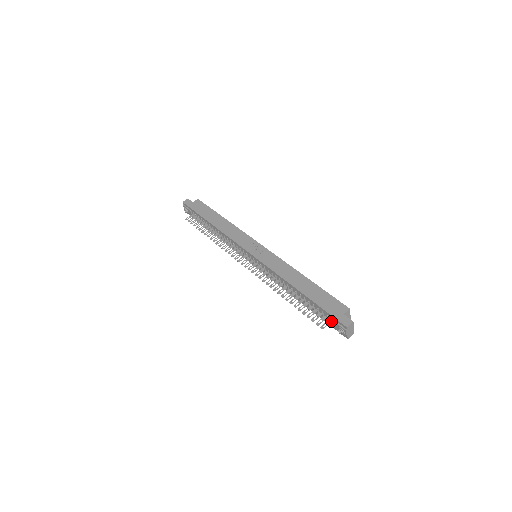
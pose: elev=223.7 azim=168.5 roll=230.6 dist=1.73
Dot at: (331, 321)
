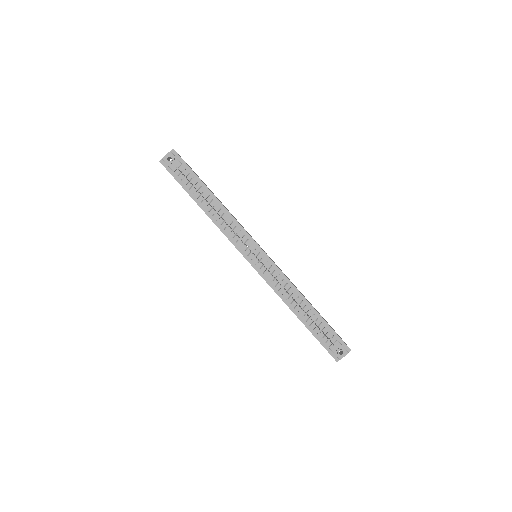
Dot at: (332, 342)
